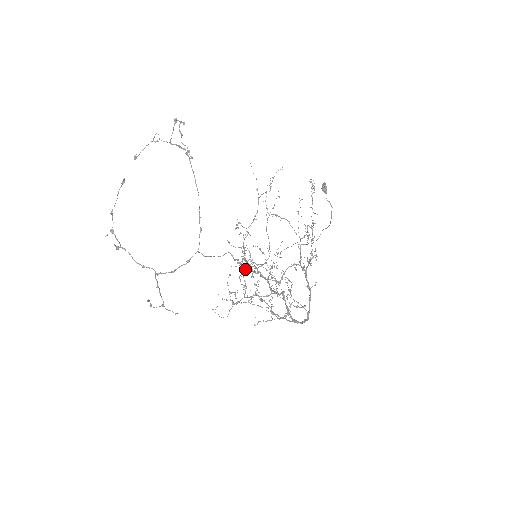
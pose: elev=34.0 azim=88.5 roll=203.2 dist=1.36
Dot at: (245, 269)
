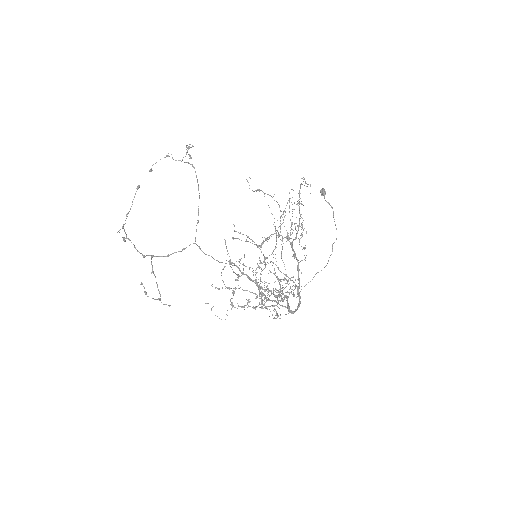
Dot at: (261, 298)
